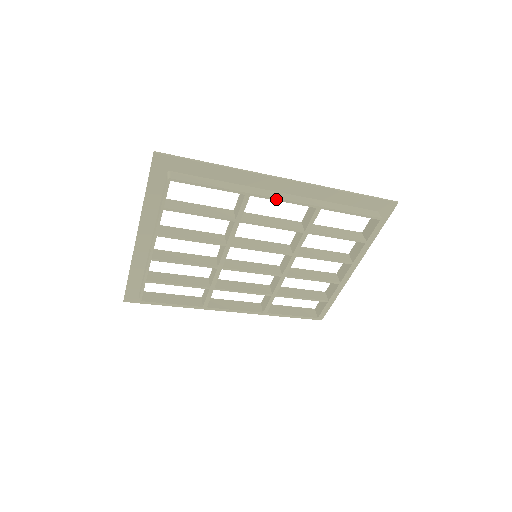
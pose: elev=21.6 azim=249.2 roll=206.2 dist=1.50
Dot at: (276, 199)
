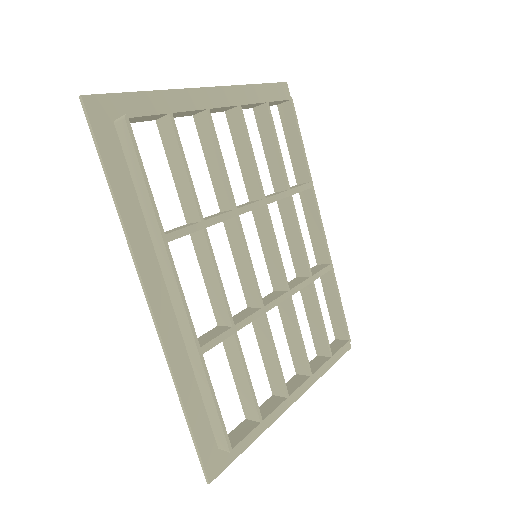
Dot at: (320, 216)
